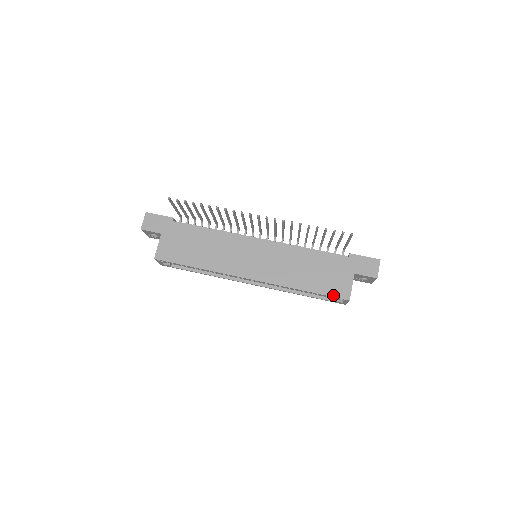
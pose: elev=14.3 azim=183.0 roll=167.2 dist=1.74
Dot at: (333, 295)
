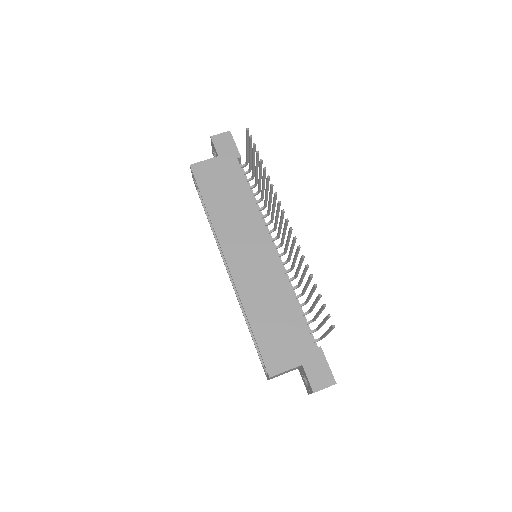
Dot at: (264, 356)
